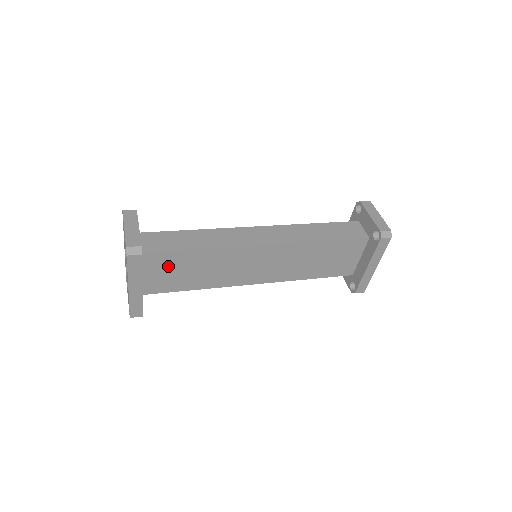
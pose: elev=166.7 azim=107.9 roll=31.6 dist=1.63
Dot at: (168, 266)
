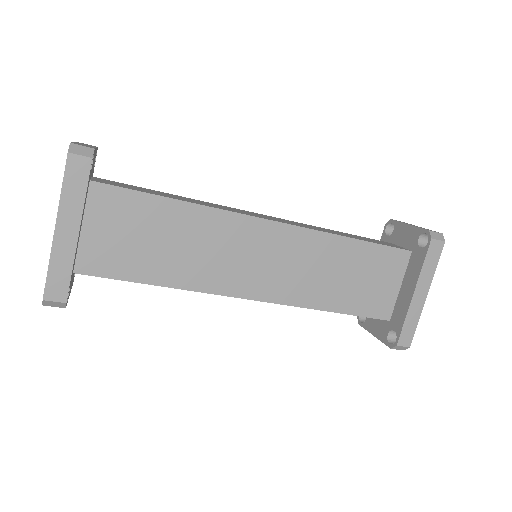
Dot at: (126, 221)
